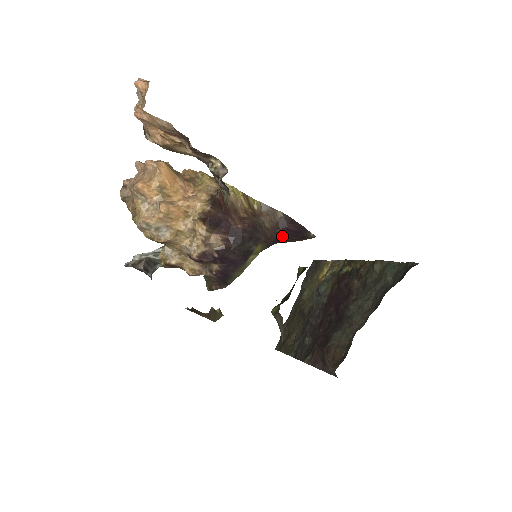
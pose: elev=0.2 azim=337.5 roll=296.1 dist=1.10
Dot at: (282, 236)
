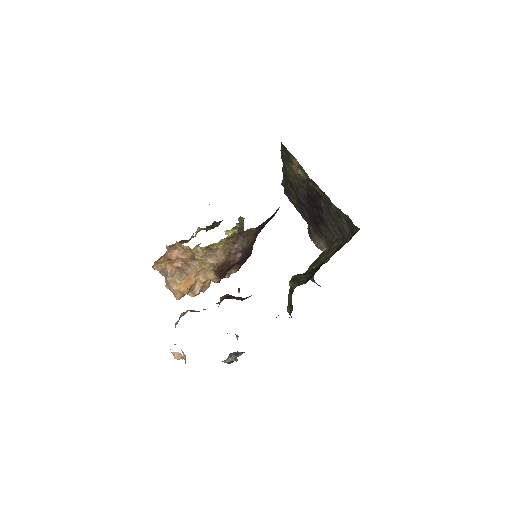
Dot at: (262, 228)
